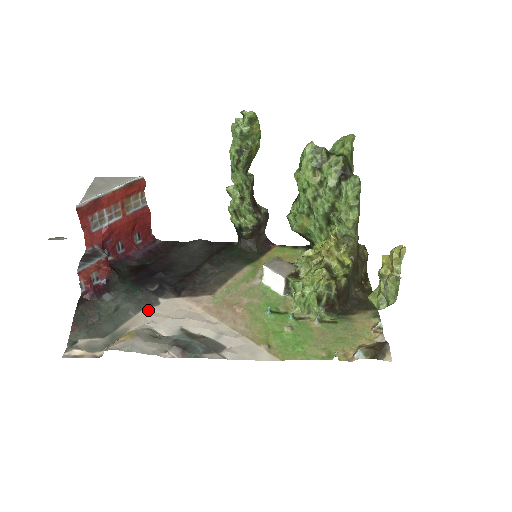
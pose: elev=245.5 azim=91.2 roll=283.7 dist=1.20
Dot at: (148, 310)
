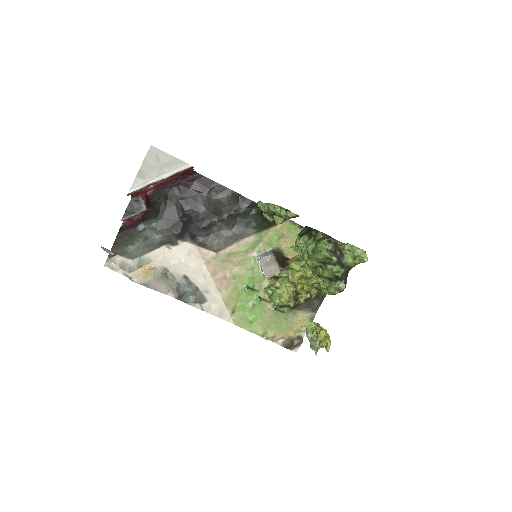
Dot at: (168, 247)
